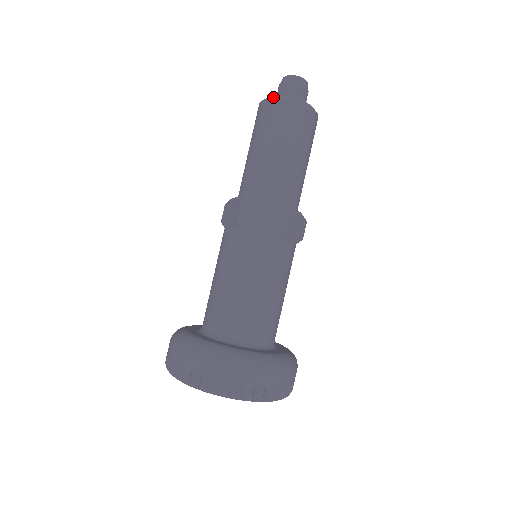
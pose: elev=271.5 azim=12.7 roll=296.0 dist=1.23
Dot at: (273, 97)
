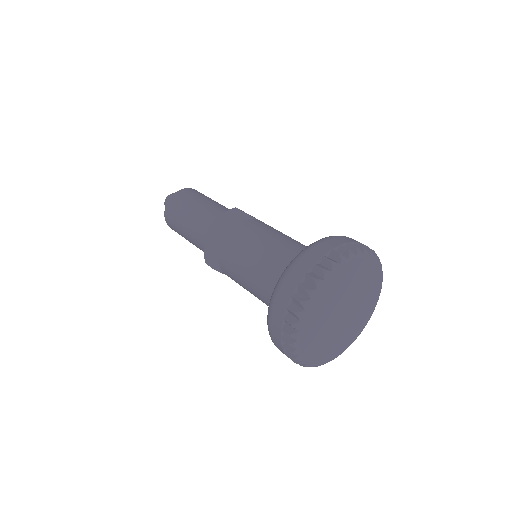
Dot at: (184, 189)
